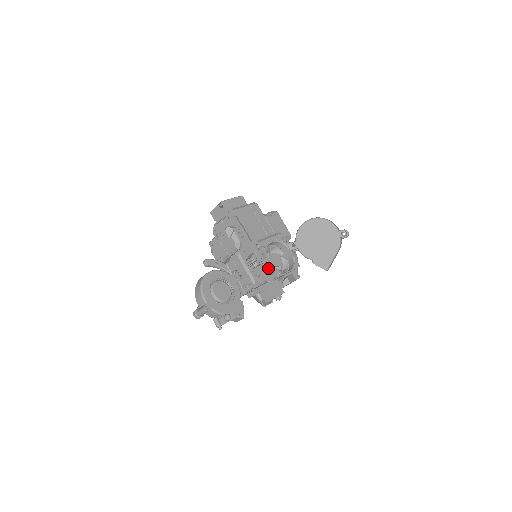
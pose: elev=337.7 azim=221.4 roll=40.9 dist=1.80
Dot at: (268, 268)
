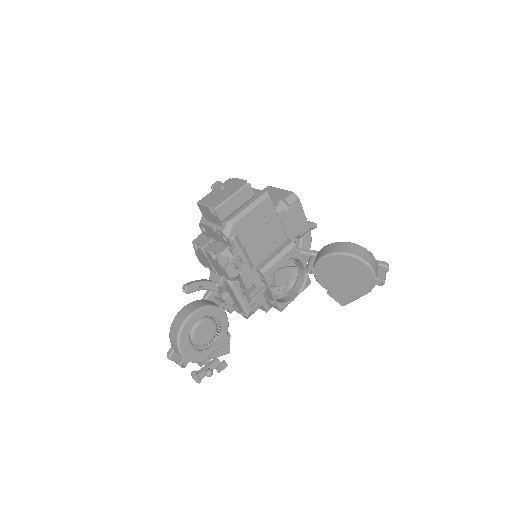
Dot at: (269, 297)
